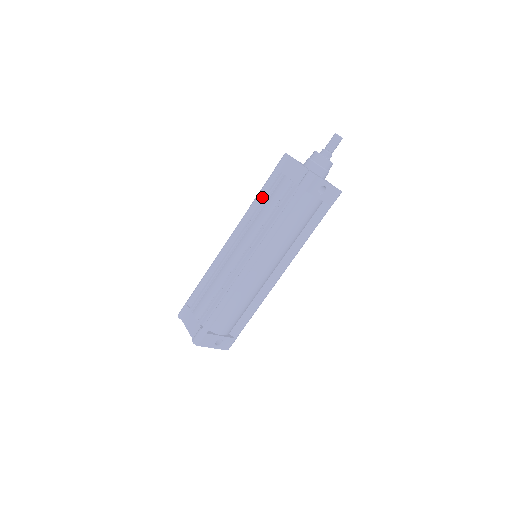
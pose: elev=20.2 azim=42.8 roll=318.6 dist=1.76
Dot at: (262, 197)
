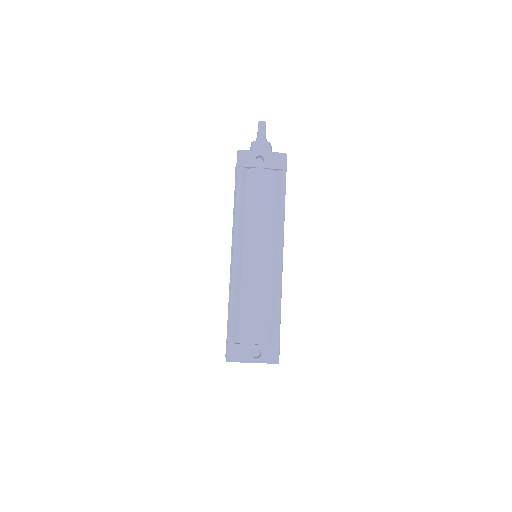
Dot at: occluded
